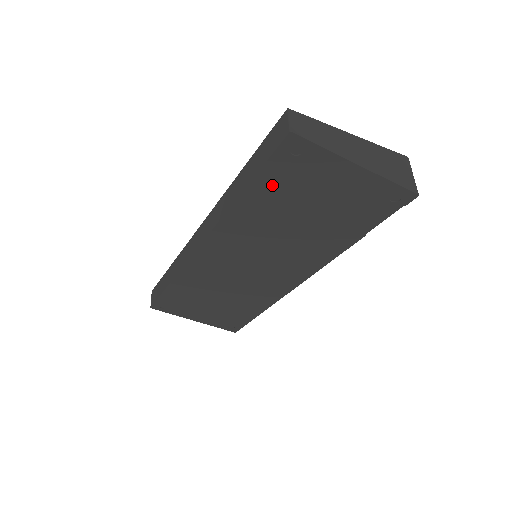
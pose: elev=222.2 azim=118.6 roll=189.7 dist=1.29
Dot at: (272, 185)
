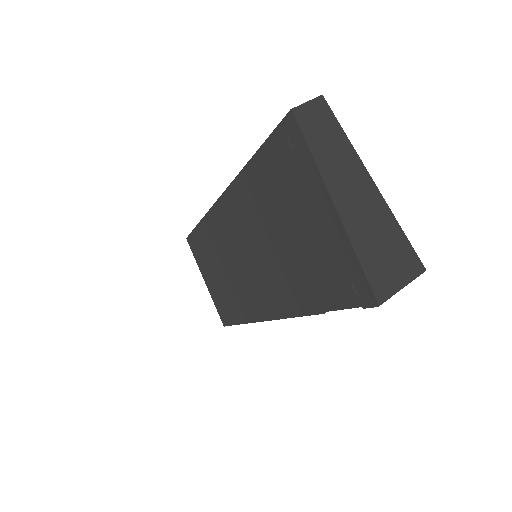
Dot at: (270, 170)
